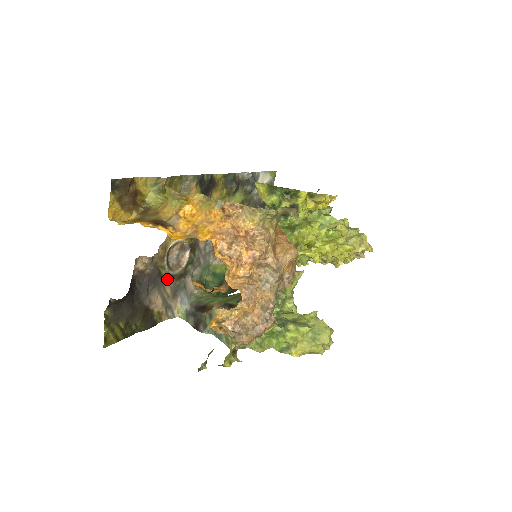
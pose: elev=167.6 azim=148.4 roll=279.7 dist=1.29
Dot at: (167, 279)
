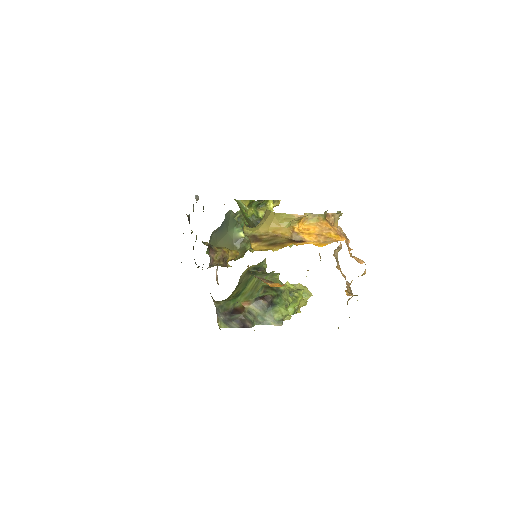
Dot at: occluded
